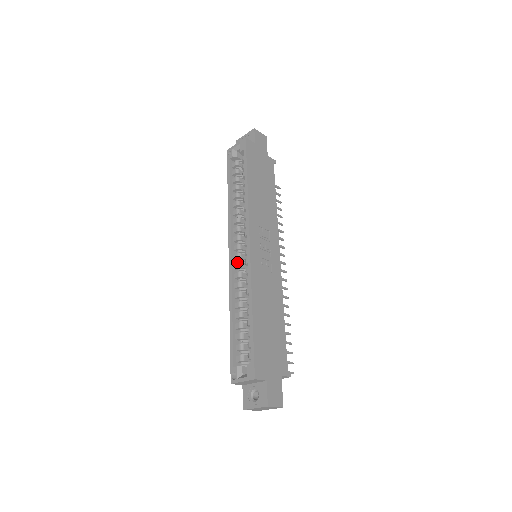
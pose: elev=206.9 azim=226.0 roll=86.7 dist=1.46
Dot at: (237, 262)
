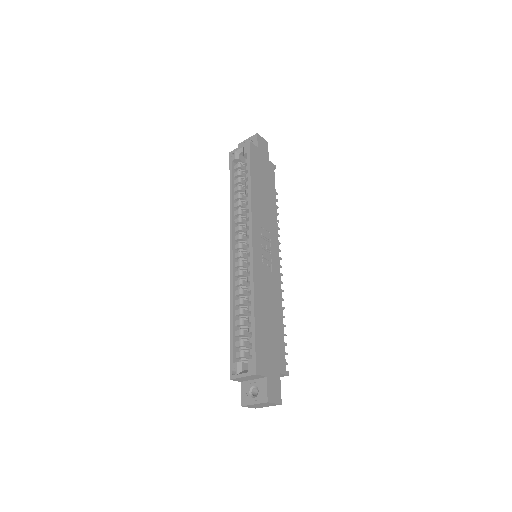
Dot at: (238, 261)
